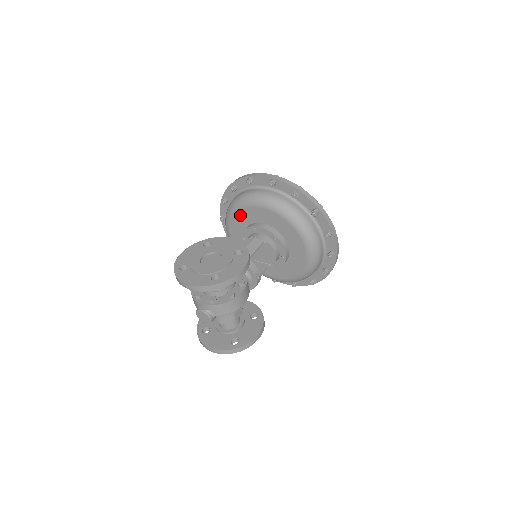
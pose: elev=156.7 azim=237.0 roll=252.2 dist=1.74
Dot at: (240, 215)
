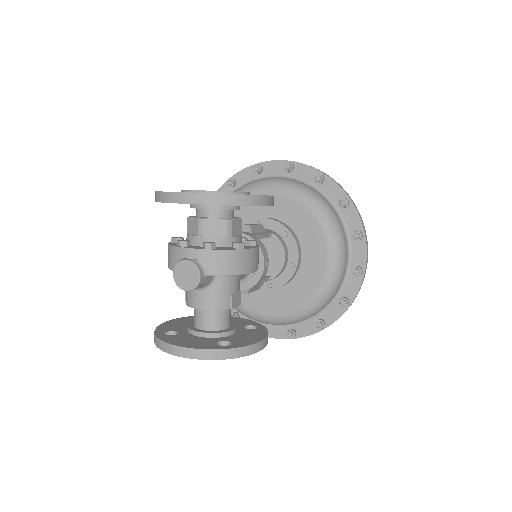
Dot at: (237, 210)
